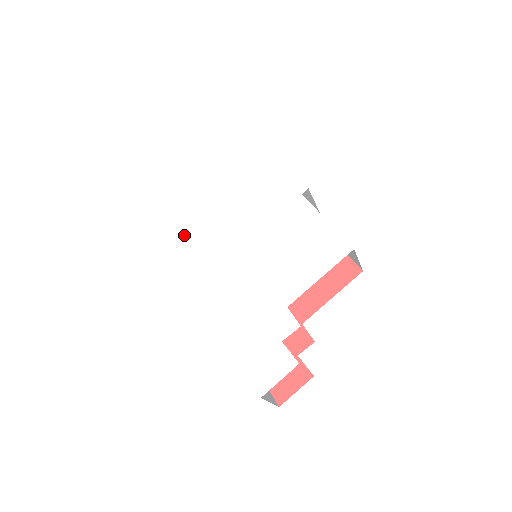
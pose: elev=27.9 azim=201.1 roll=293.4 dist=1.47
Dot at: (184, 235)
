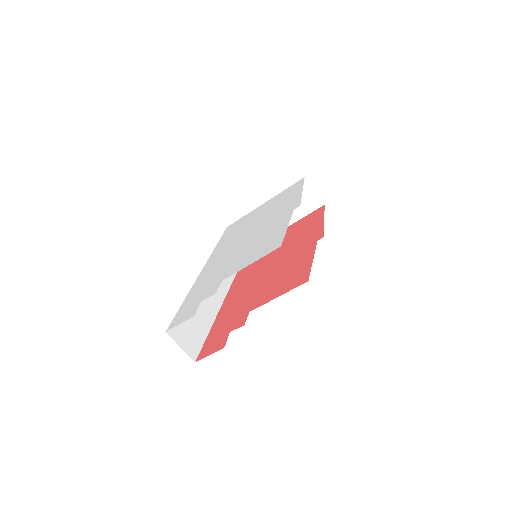
Dot at: (229, 234)
